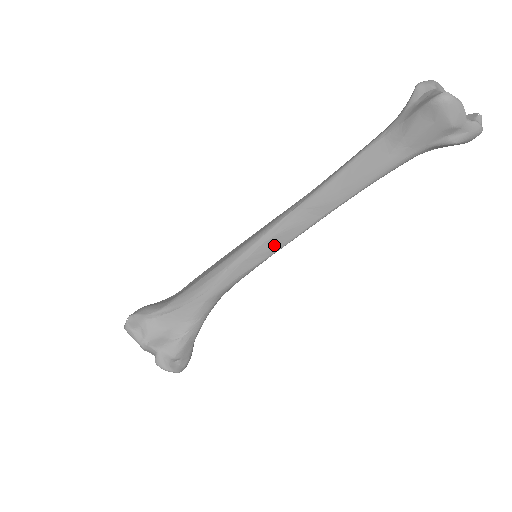
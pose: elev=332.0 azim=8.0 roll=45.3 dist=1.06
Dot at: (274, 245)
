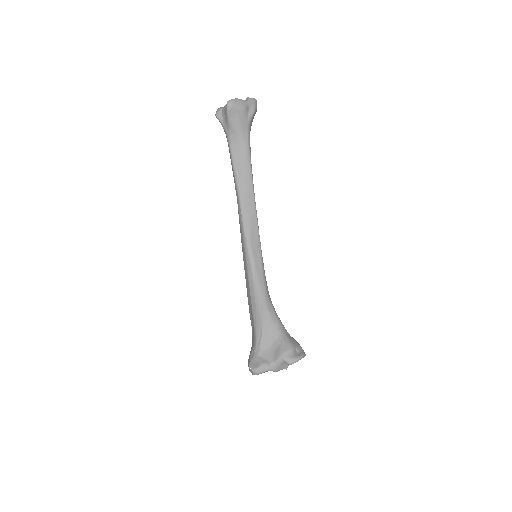
Dot at: (255, 239)
